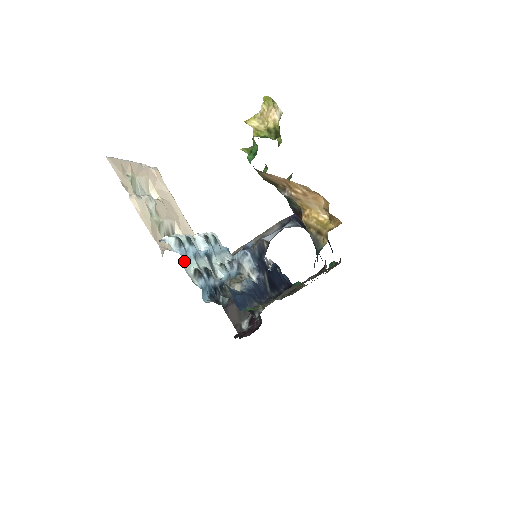
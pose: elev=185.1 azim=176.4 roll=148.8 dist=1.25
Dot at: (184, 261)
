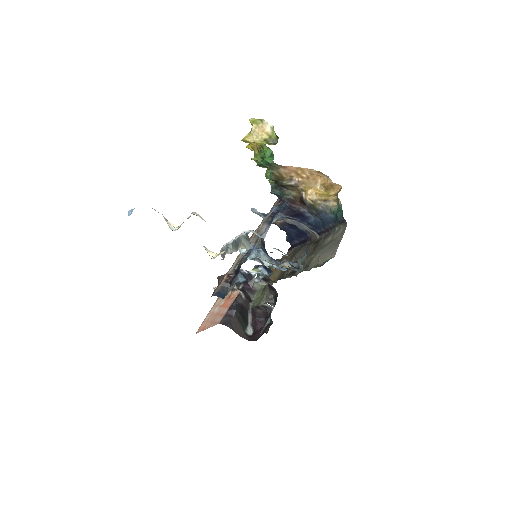
Dot at: occluded
